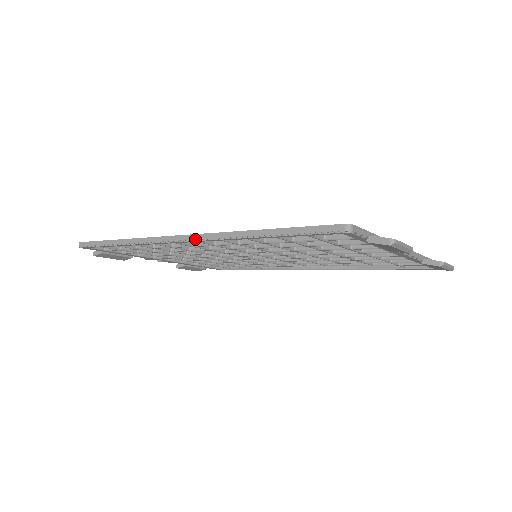
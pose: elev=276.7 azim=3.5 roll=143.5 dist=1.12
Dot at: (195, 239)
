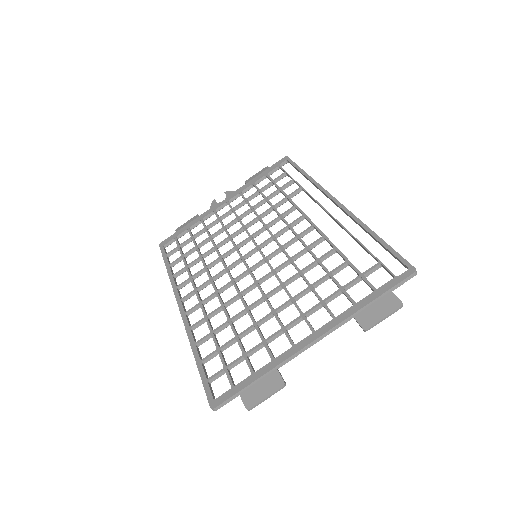
Dot at: (183, 320)
